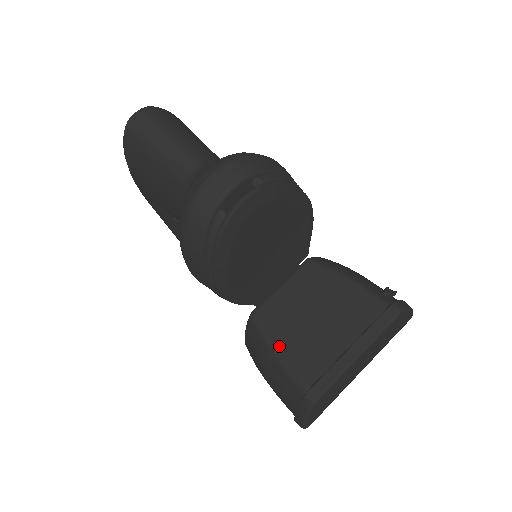
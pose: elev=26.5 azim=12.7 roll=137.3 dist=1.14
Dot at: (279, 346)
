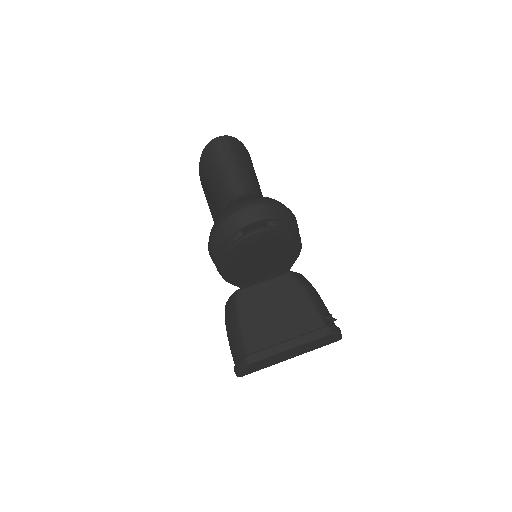
Dot at: (244, 319)
